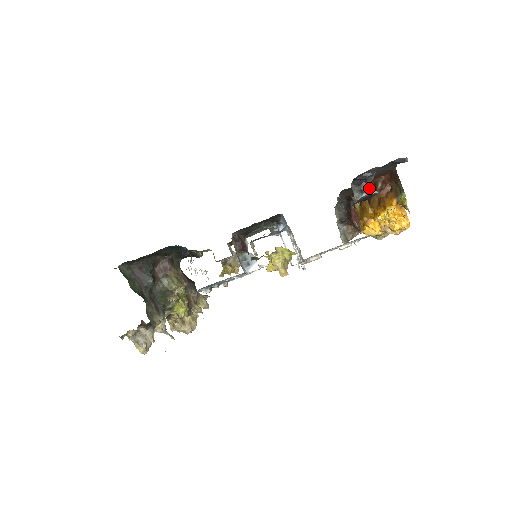
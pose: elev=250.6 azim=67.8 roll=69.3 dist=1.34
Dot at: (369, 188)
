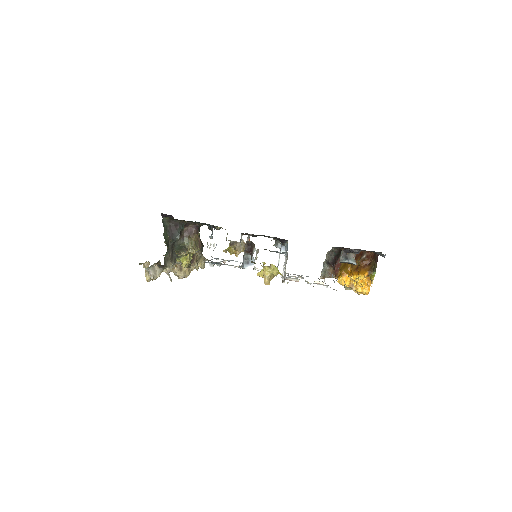
Dot at: (353, 258)
